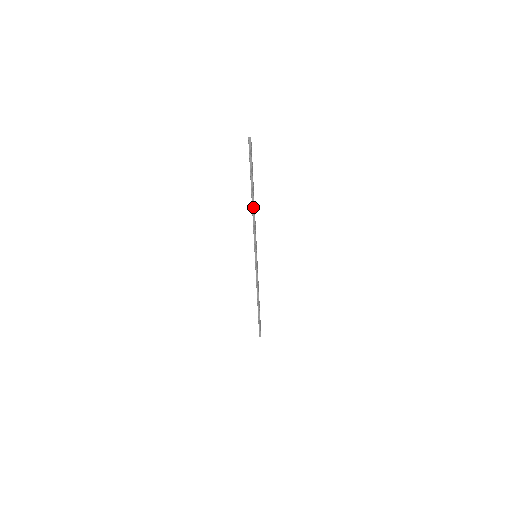
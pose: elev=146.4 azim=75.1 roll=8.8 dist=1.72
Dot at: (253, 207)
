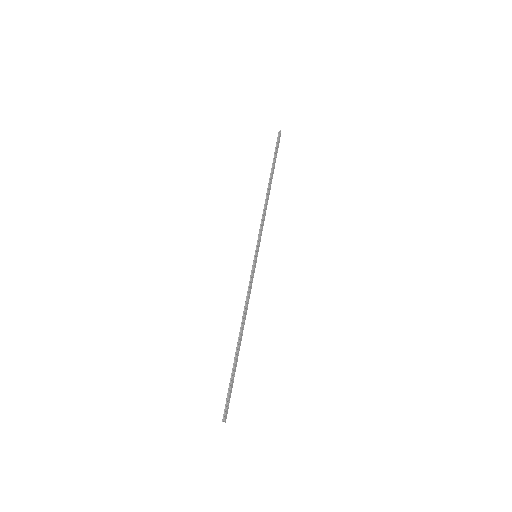
Dot at: (268, 192)
